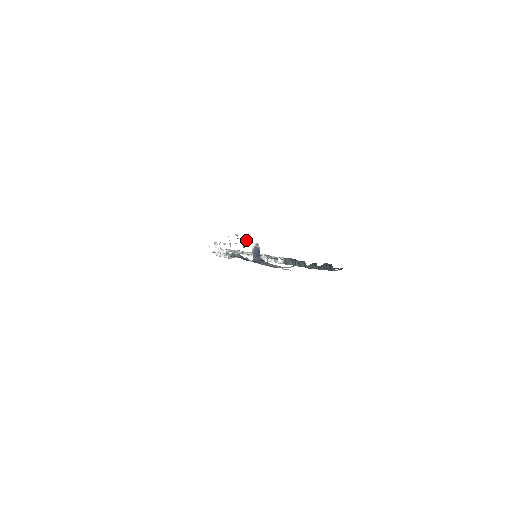
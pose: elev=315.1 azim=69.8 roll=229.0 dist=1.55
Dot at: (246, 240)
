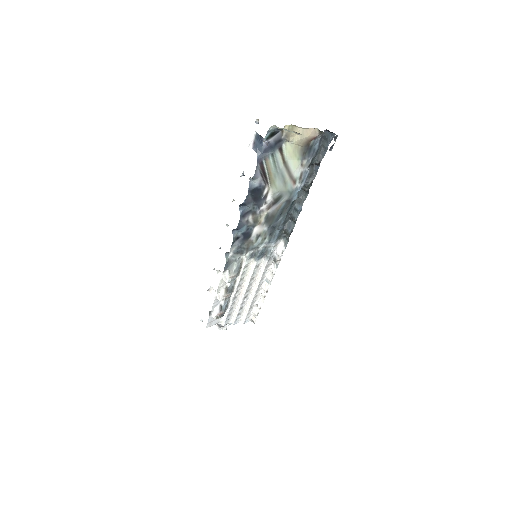
Dot at: occluded
